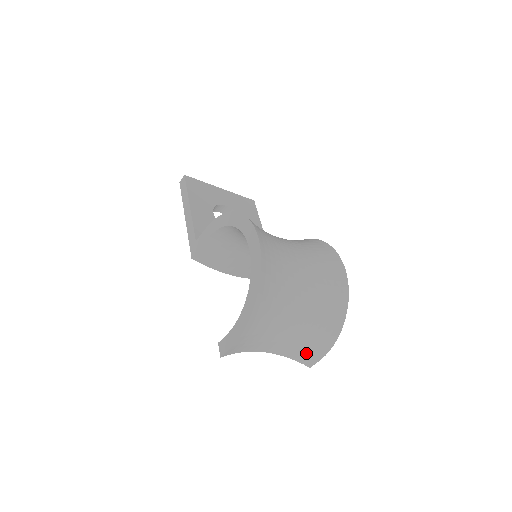
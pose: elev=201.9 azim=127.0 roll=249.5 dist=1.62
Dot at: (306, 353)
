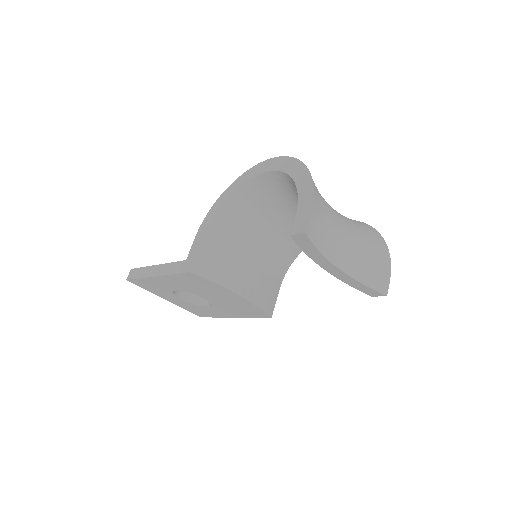
Dot at: (373, 271)
